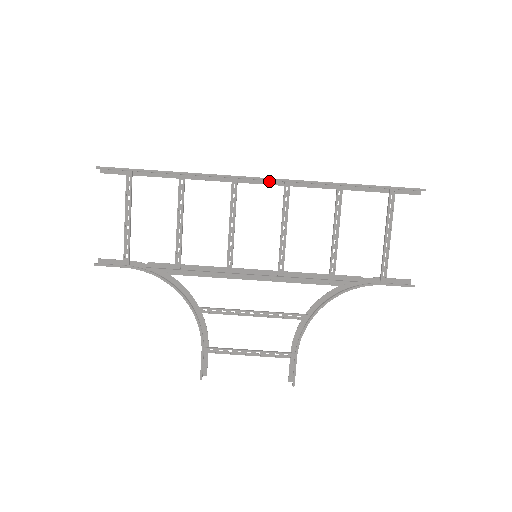
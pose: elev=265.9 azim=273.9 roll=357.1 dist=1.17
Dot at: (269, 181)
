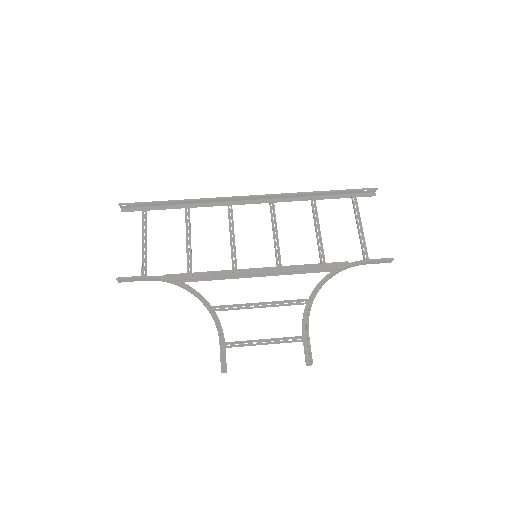
Dot at: (257, 201)
